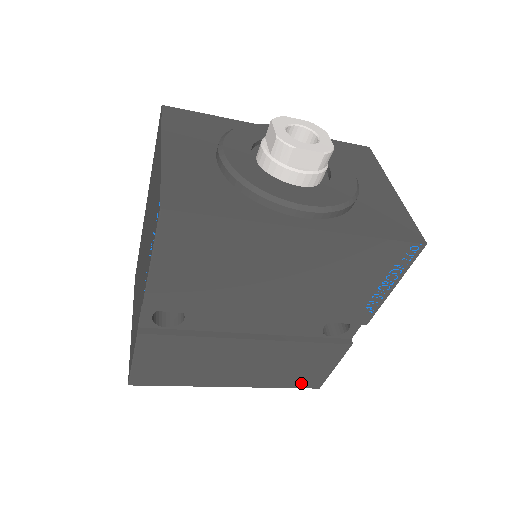
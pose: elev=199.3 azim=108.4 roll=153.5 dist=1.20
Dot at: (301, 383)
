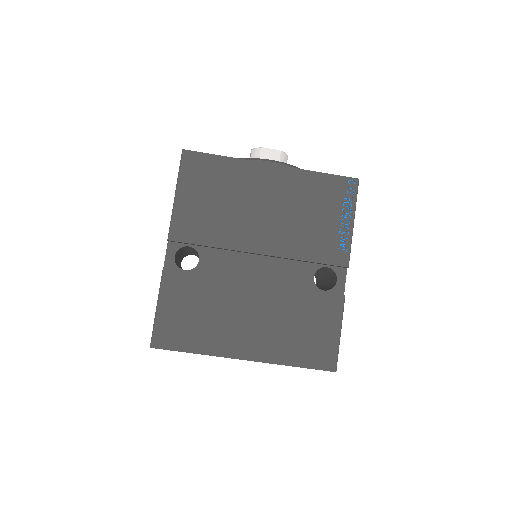
Dot at: (314, 360)
